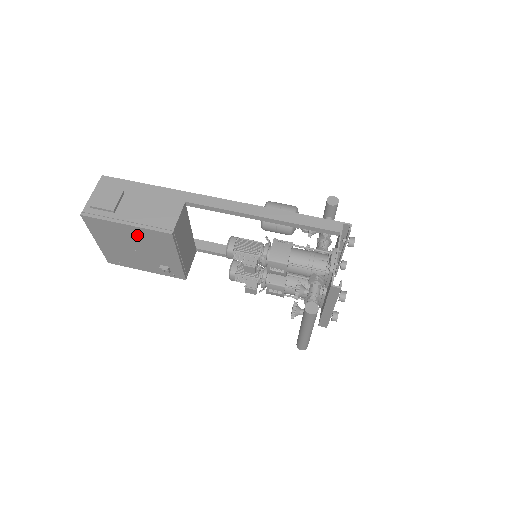
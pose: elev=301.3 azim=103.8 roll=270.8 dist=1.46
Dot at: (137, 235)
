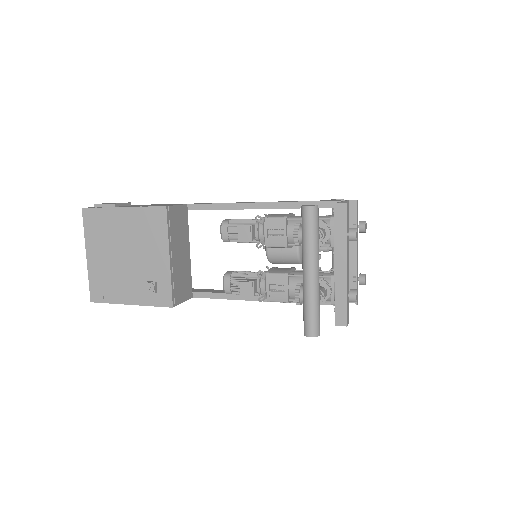
Dot at: (131, 224)
